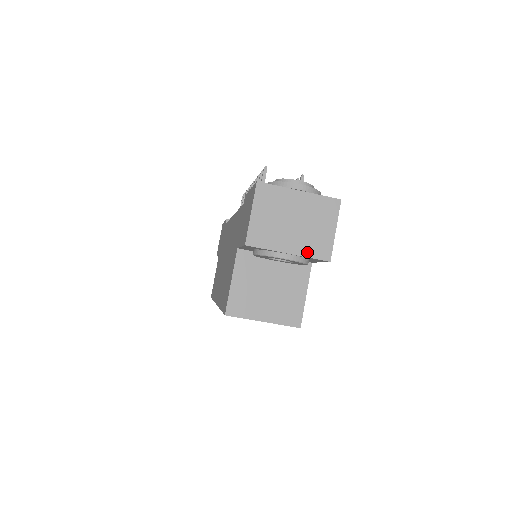
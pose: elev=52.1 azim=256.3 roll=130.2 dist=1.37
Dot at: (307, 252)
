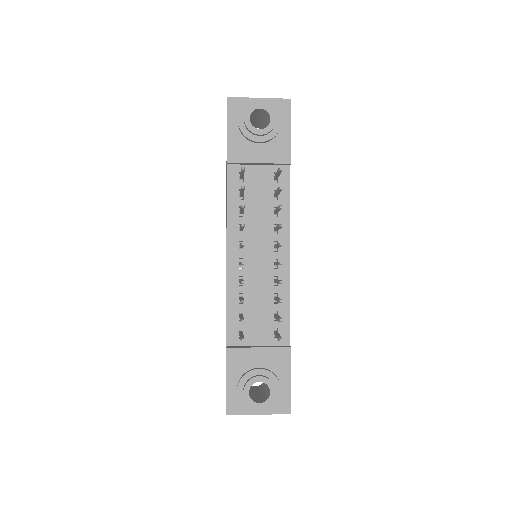
Dot at: occluded
